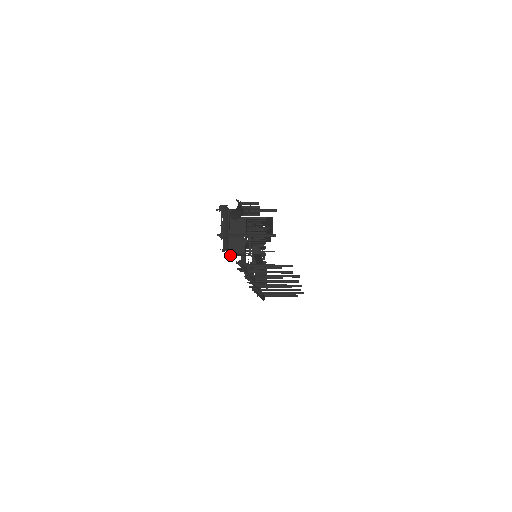
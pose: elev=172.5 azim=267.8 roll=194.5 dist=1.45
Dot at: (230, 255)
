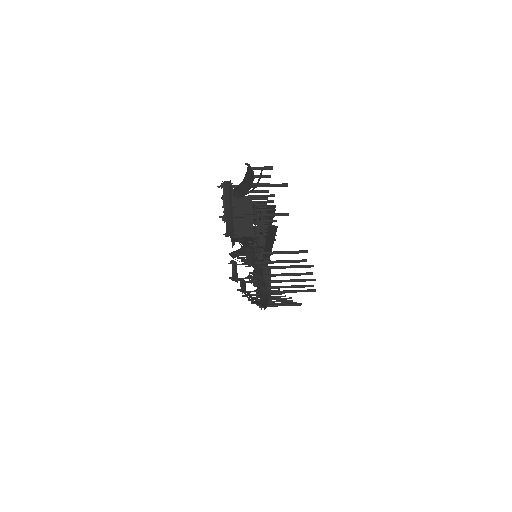
Dot at: (235, 241)
